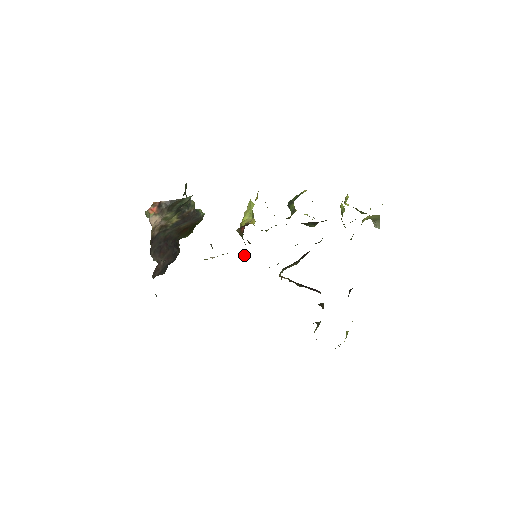
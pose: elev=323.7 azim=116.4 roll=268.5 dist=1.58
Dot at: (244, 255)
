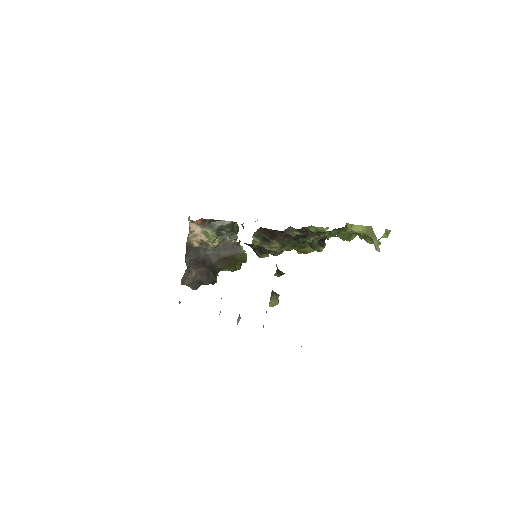
Dot at: occluded
